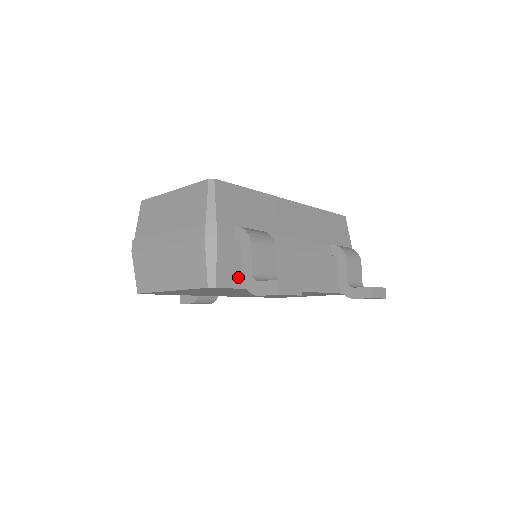
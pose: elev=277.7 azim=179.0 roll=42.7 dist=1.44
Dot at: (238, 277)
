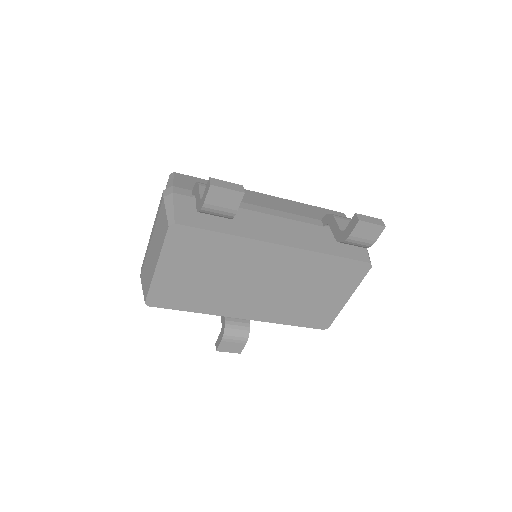
Dot at: (201, 221)
